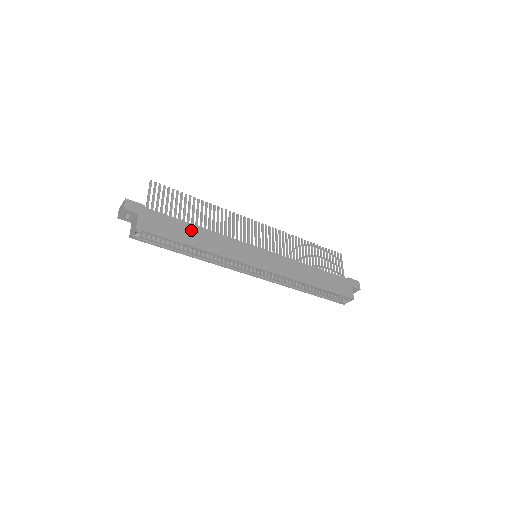
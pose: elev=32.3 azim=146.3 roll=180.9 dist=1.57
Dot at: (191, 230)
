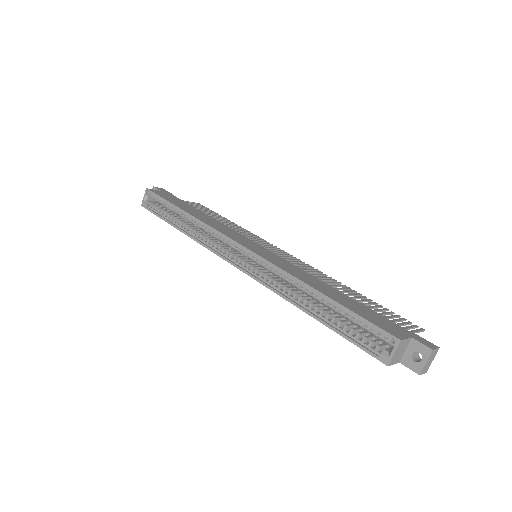
Dot at: (196, 211)
